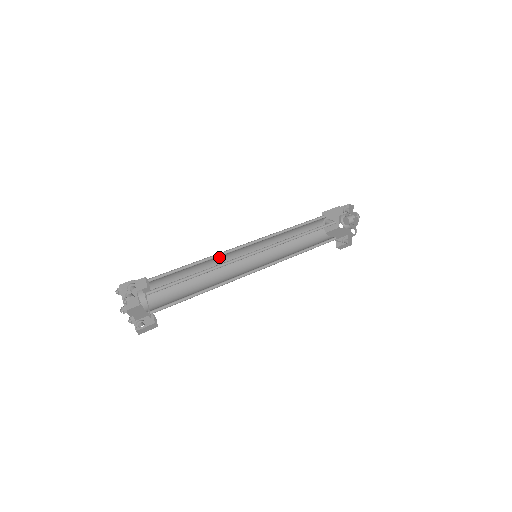
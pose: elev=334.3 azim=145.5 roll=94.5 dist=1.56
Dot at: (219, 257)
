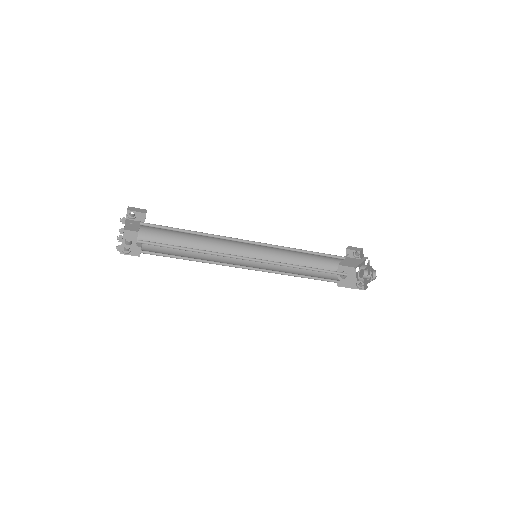
Dot at: (220, 249)
